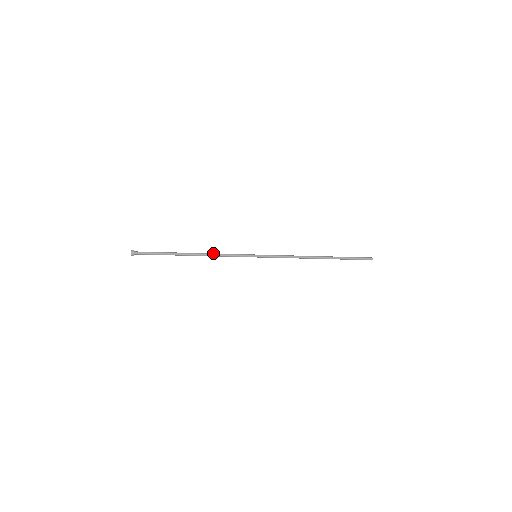
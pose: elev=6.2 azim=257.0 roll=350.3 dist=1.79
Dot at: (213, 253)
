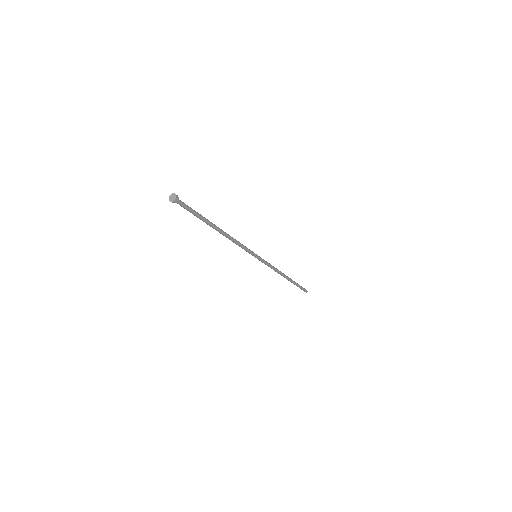
Dot at: occluded
